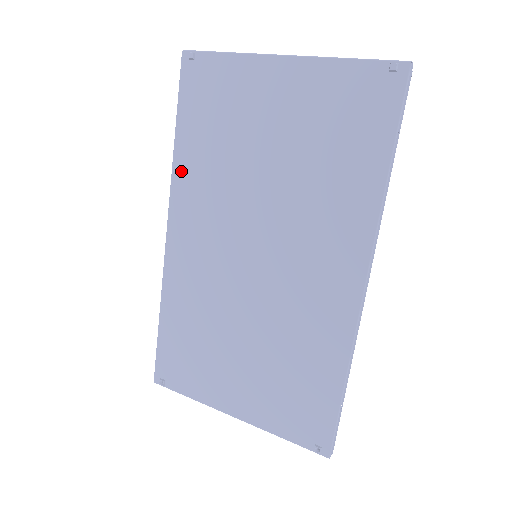
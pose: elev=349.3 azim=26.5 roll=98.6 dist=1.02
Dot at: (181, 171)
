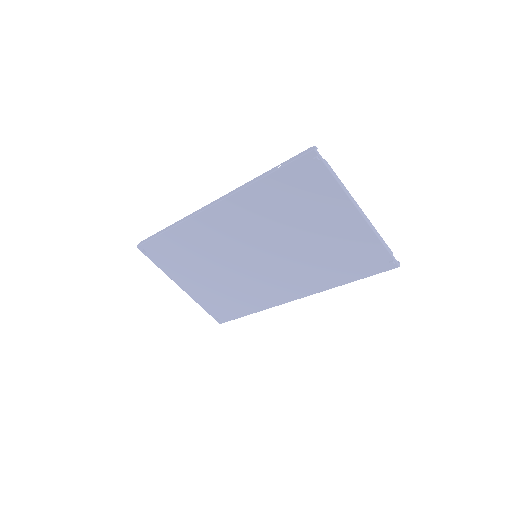
Dot at: (250, 194)
